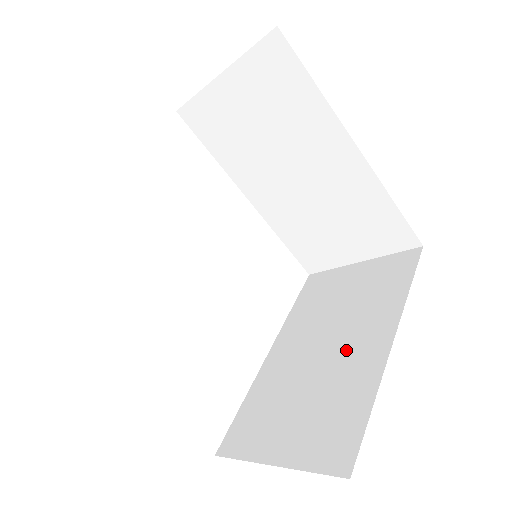
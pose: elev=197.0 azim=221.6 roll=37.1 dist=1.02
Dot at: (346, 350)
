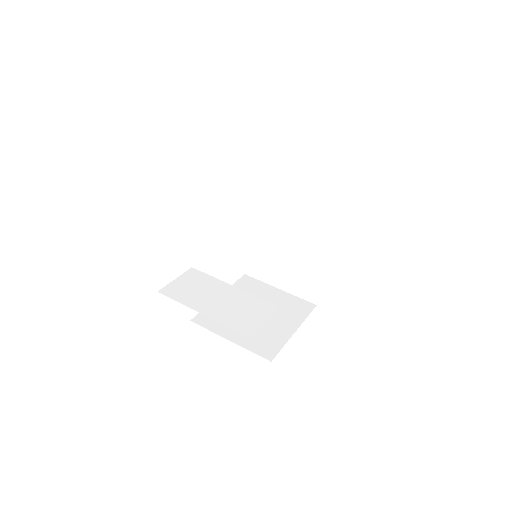
Dot at: (304, 243)
